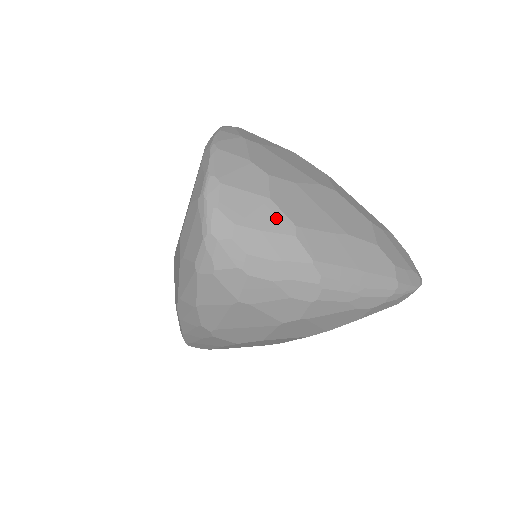
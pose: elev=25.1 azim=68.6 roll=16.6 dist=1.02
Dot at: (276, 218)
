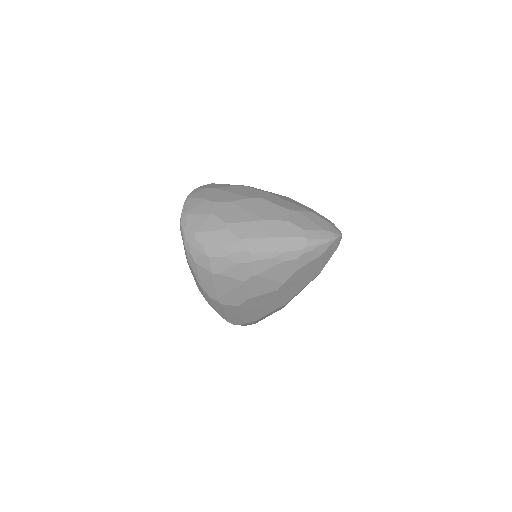
Dot at: (216, 223)
